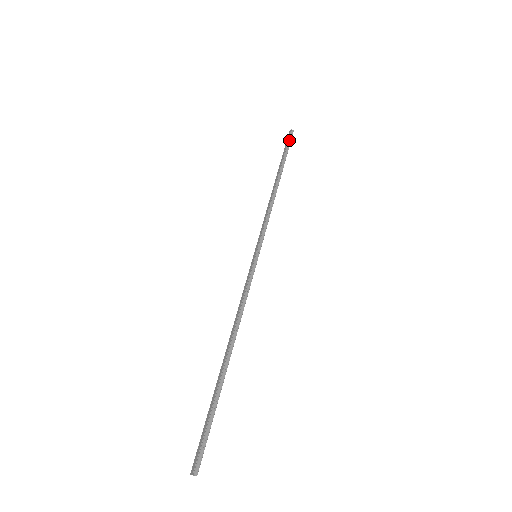
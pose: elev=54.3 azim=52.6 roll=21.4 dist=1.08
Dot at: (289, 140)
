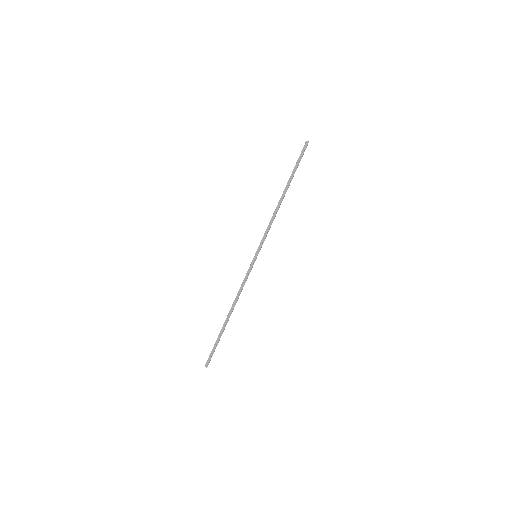
Dot at: (303, 154)
